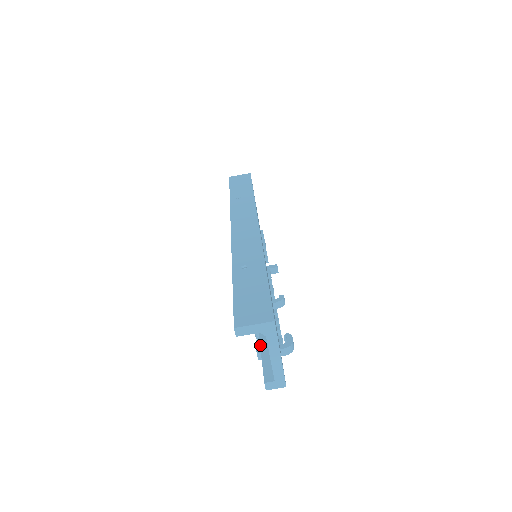
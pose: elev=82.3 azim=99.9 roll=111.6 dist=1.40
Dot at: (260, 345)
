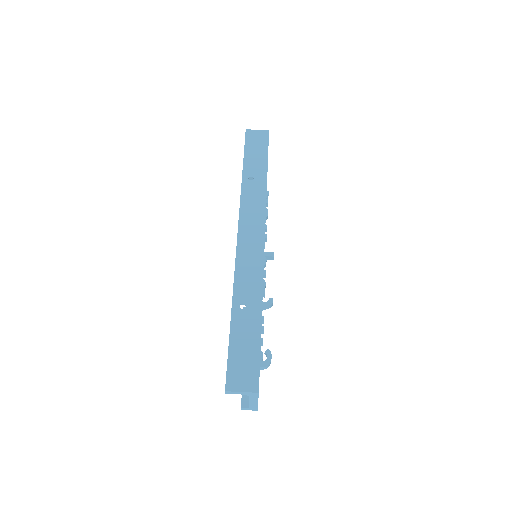
Dot at: occluded
